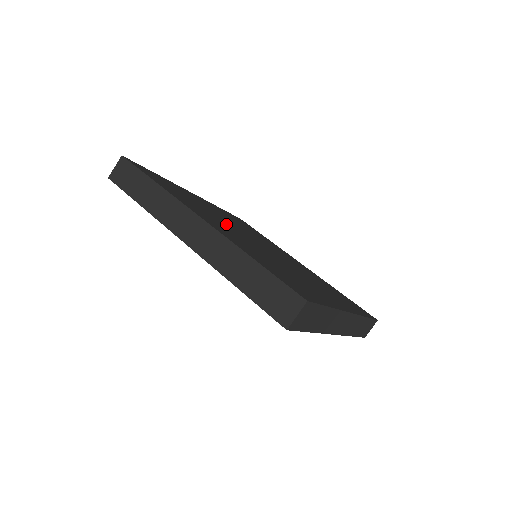
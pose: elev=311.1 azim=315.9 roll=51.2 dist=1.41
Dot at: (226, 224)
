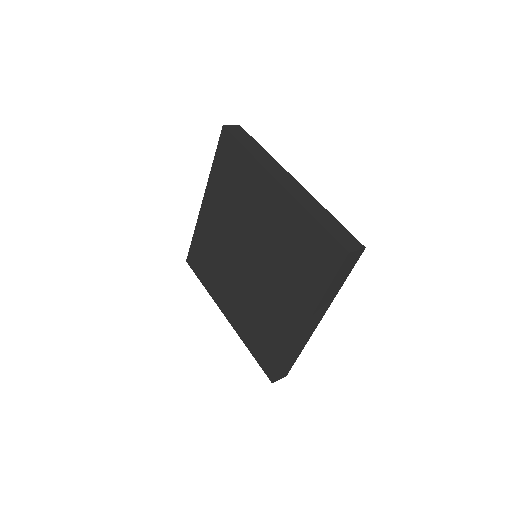
Dot at: occluded
